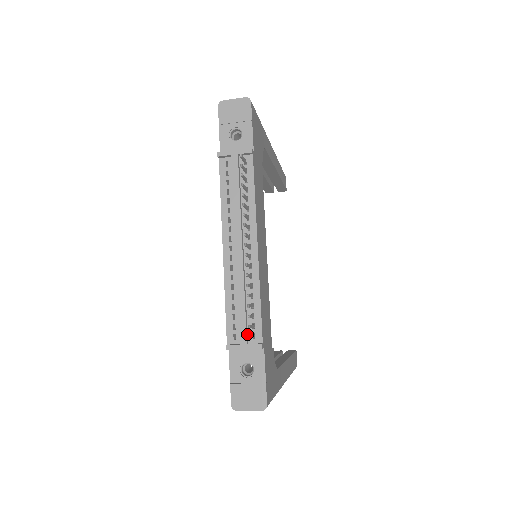
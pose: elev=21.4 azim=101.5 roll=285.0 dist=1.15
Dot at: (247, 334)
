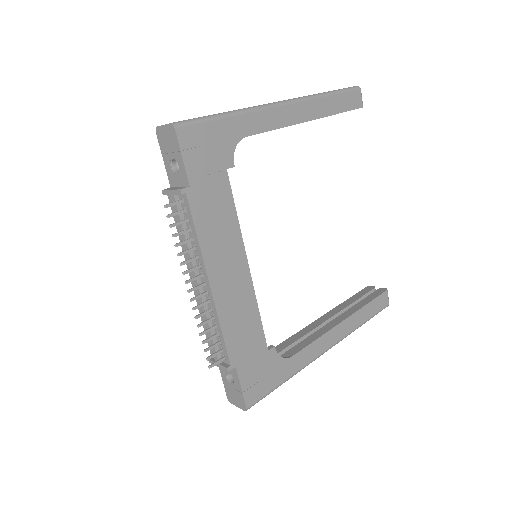
Dot at: (220, 355)
